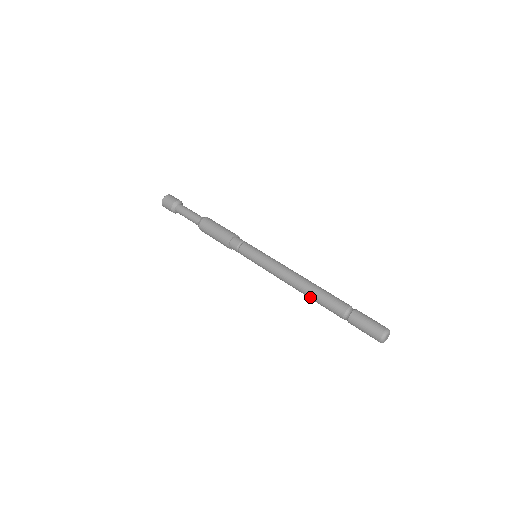
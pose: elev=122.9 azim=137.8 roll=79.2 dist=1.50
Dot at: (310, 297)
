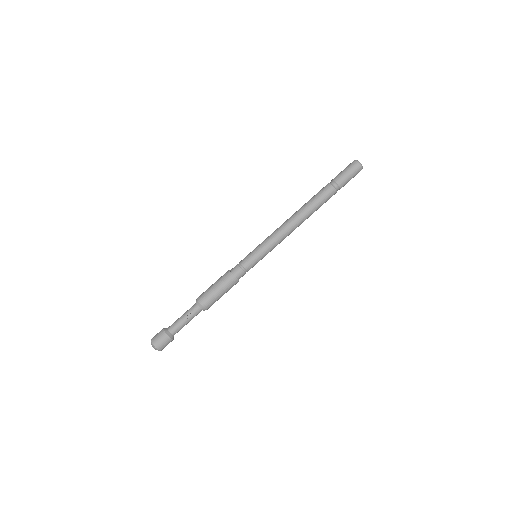
Dot at: (308, 209)
